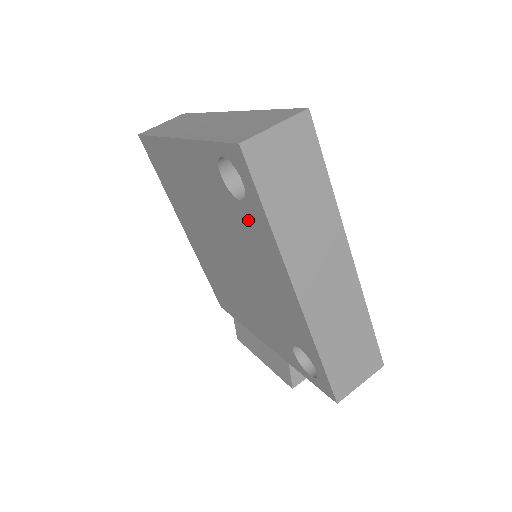
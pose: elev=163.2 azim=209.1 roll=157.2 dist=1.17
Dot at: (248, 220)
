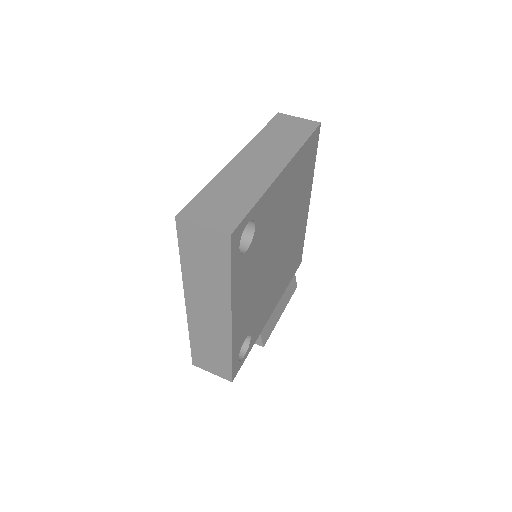
Dot at: occluded
